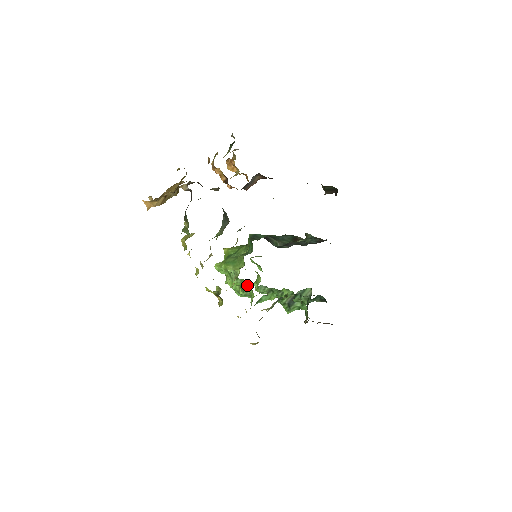
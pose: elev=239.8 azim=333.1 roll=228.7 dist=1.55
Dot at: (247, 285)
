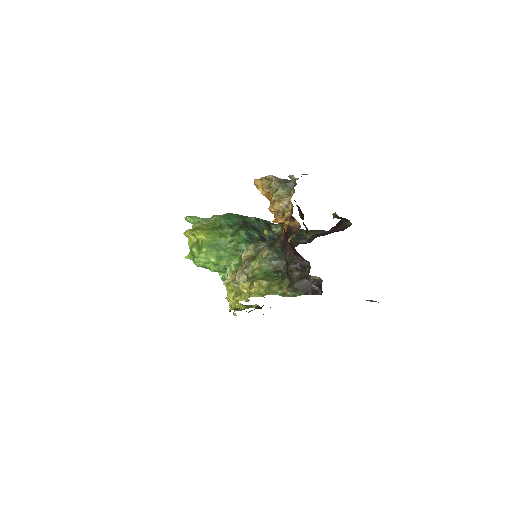
Dot at: occluded
